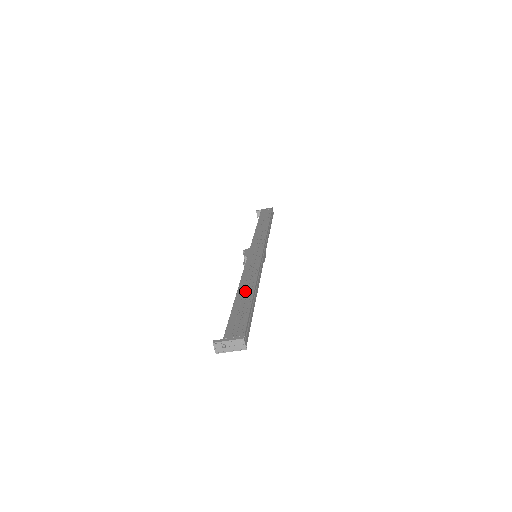
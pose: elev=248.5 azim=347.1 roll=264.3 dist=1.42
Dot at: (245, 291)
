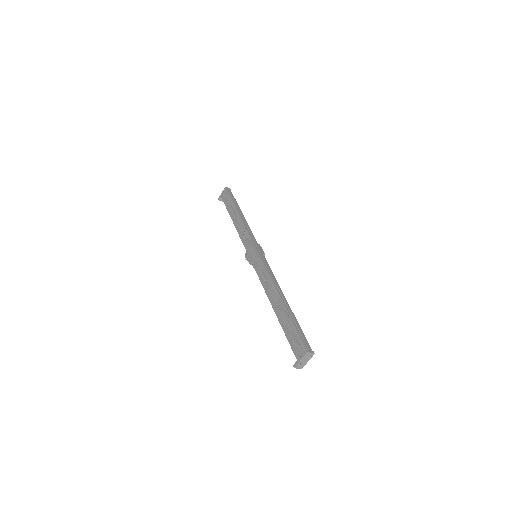
Dot at: (277, 304)
